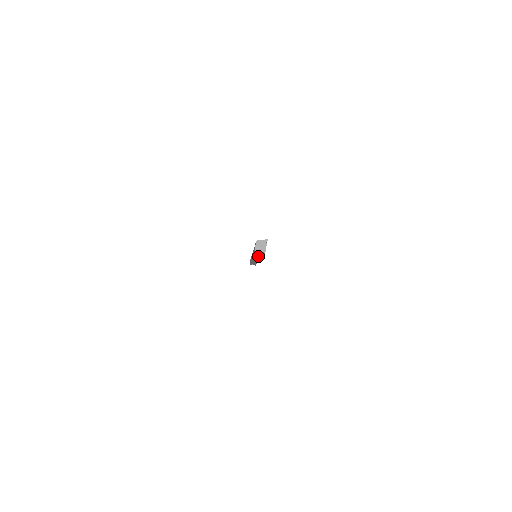
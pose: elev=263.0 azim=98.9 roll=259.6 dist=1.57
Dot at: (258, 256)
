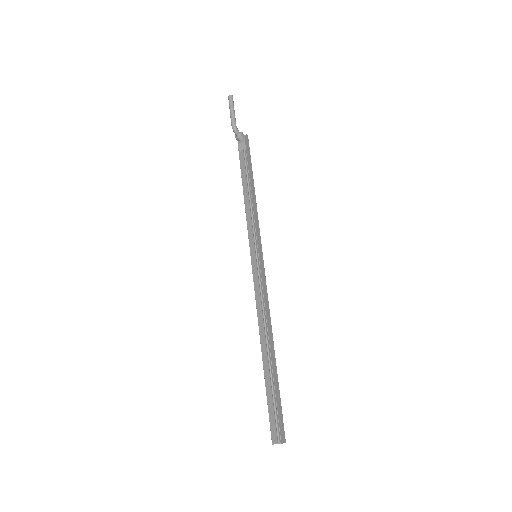
Dot at: occluded
